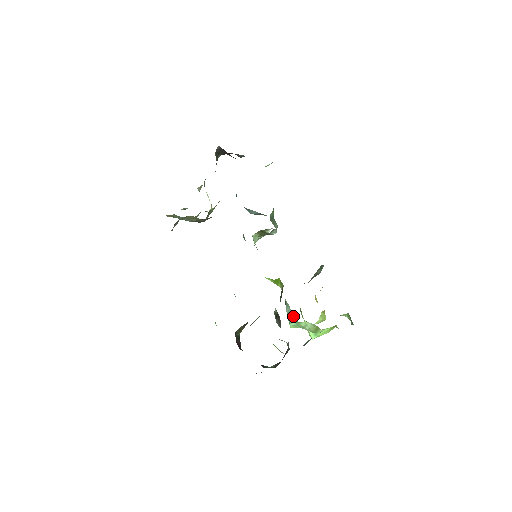
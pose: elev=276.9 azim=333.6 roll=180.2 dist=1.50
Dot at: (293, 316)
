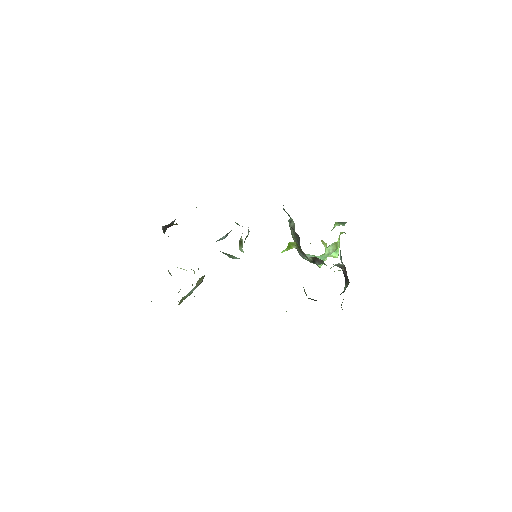
Dot at: occluded
